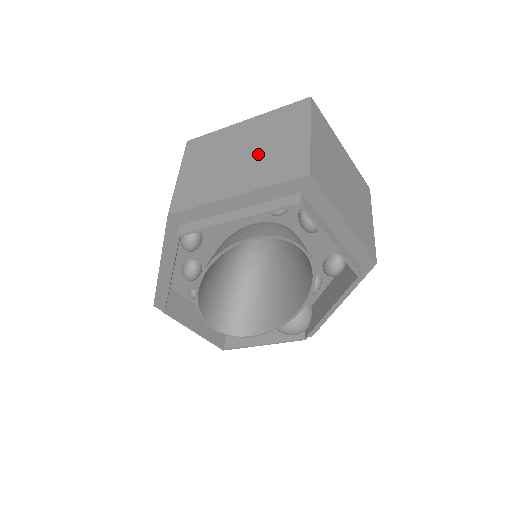
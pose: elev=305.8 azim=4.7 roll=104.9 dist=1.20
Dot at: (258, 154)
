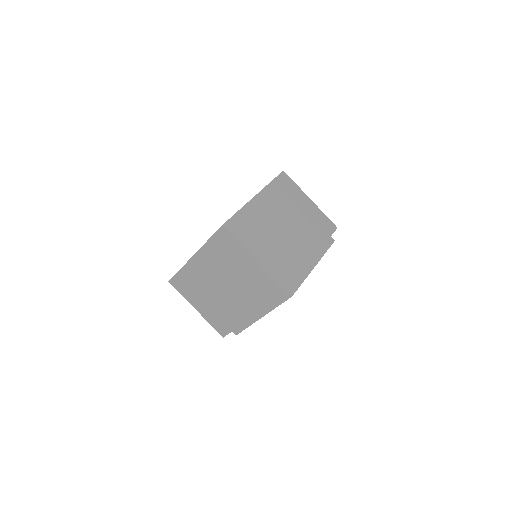
Dot at: (235, 283)
